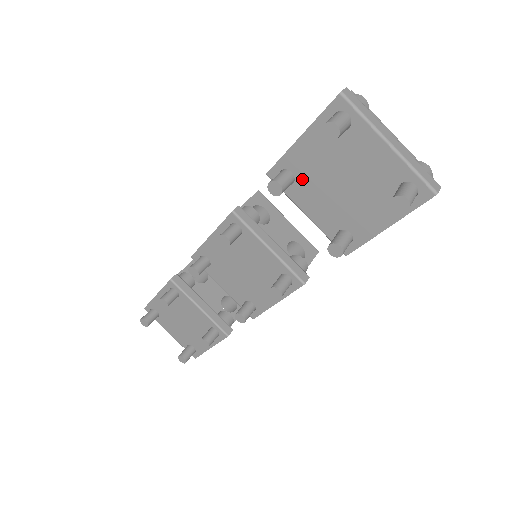
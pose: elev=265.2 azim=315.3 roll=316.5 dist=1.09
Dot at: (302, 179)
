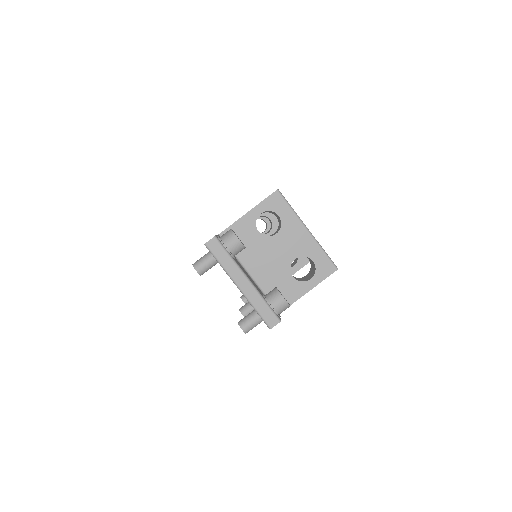
Dot at: occluded
